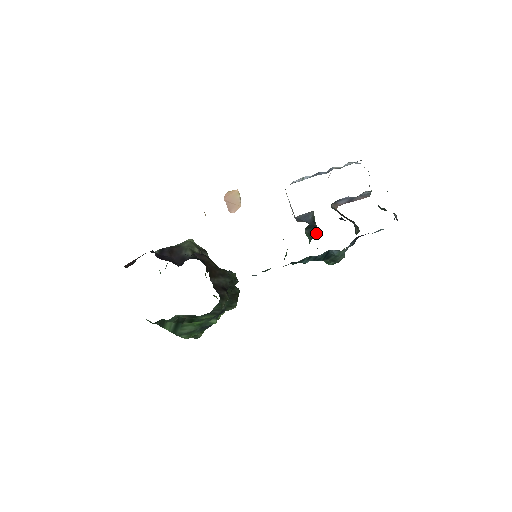
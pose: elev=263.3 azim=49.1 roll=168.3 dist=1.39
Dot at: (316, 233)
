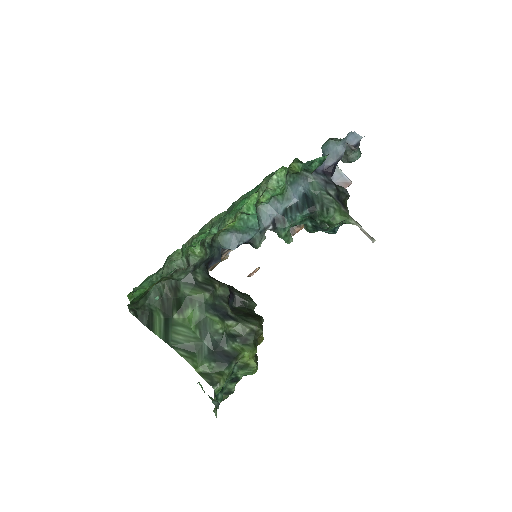
Dot at: occluded
